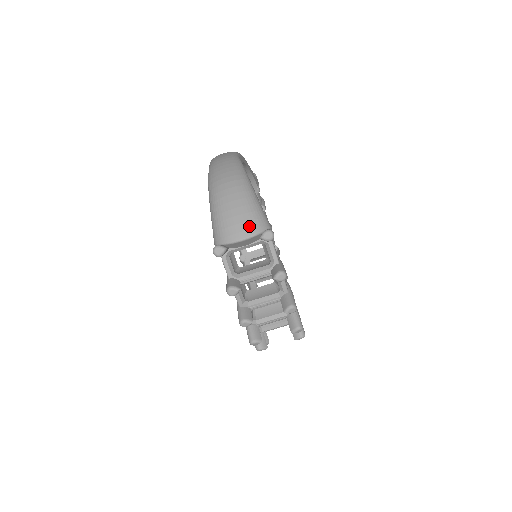
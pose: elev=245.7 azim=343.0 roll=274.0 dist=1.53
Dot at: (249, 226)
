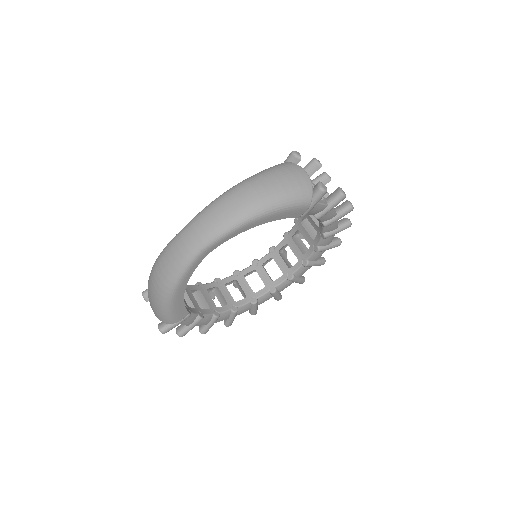
Dot at: (156, 314)
